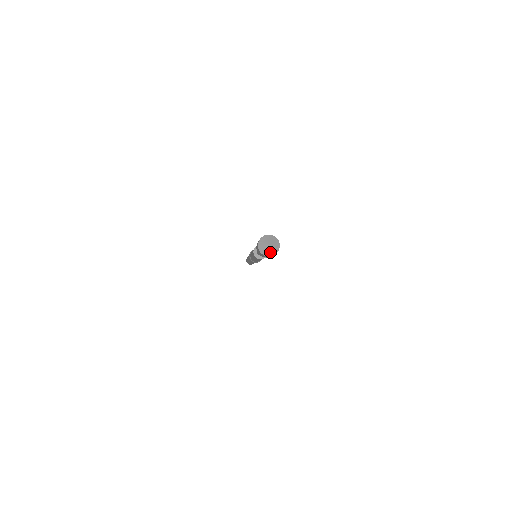
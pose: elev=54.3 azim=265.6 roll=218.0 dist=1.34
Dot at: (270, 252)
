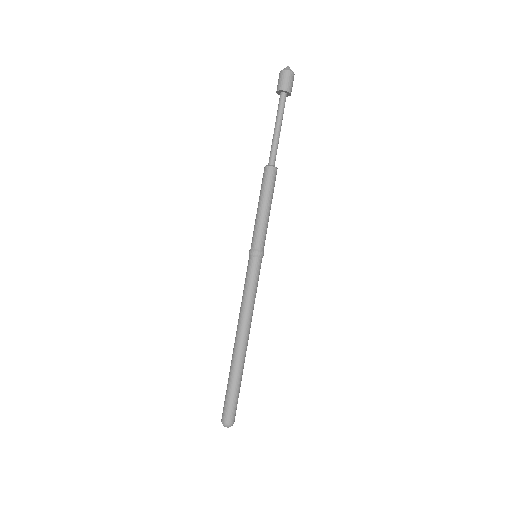
Dot at: (289, 69)
